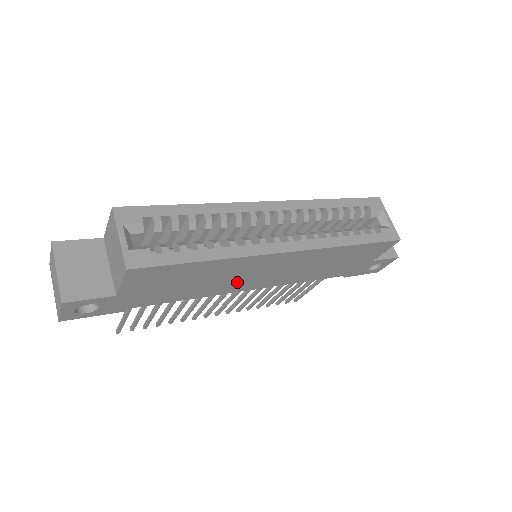
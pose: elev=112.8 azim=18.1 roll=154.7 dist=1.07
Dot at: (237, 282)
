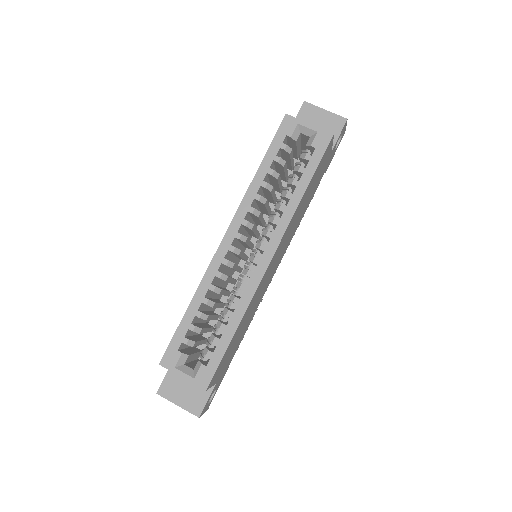
Dot at: (264, 289)
